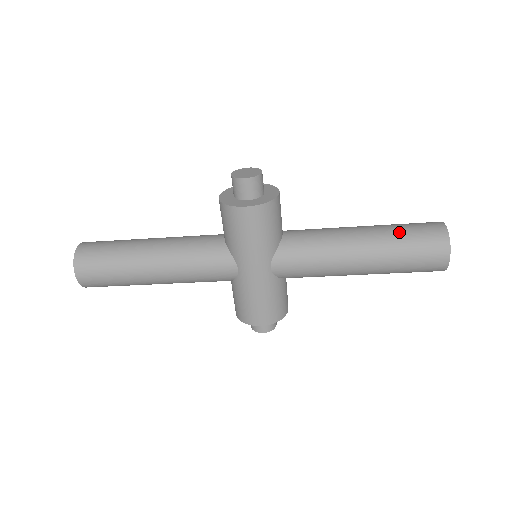
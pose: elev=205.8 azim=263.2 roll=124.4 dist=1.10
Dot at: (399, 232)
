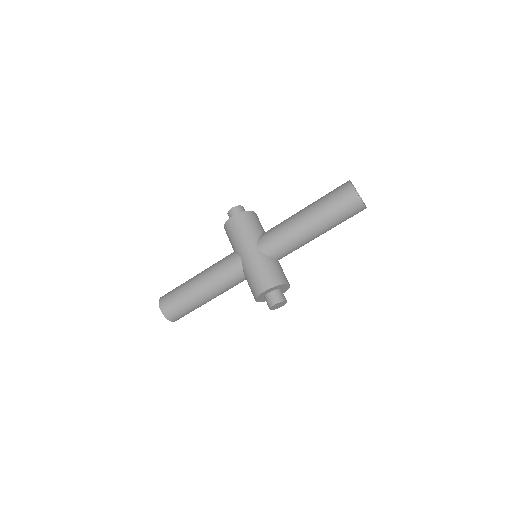
Dot at: occluded
